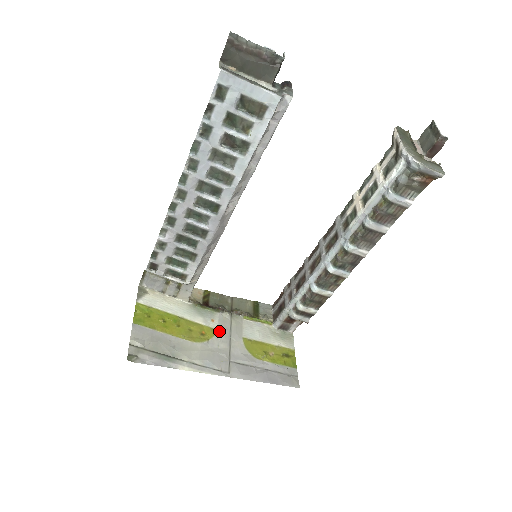
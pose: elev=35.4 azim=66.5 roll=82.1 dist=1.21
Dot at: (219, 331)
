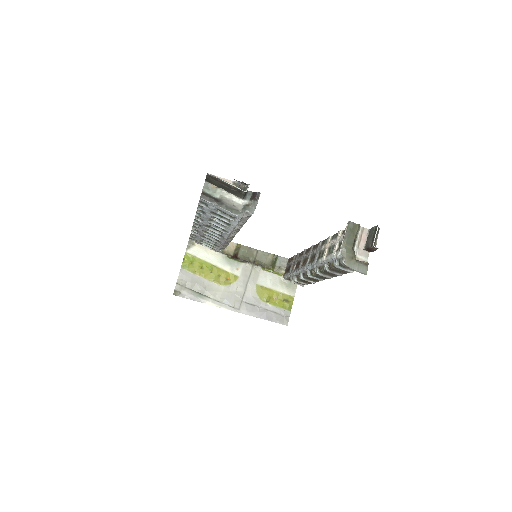
Dot at: (240, 278)
